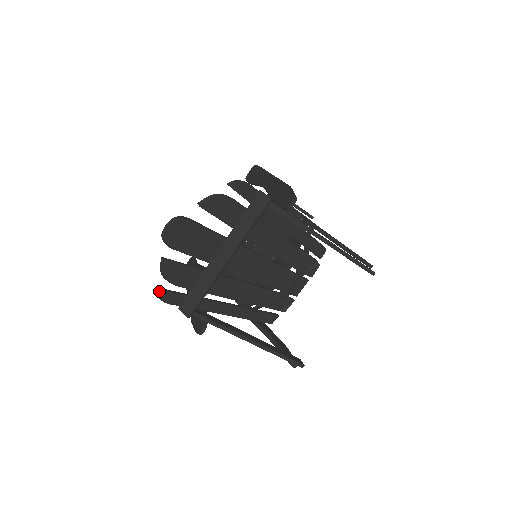
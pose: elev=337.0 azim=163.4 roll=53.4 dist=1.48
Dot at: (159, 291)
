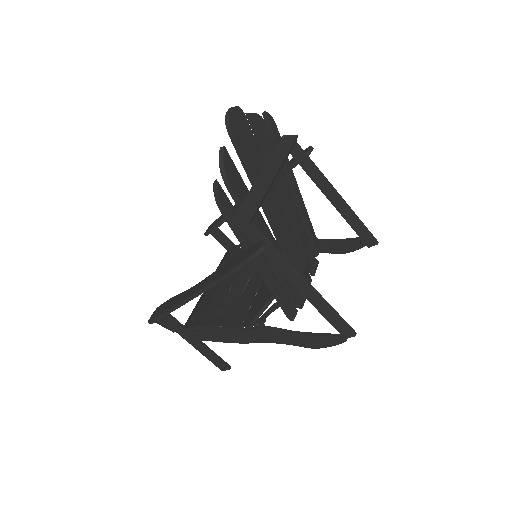
Dot at: (218, 184)
